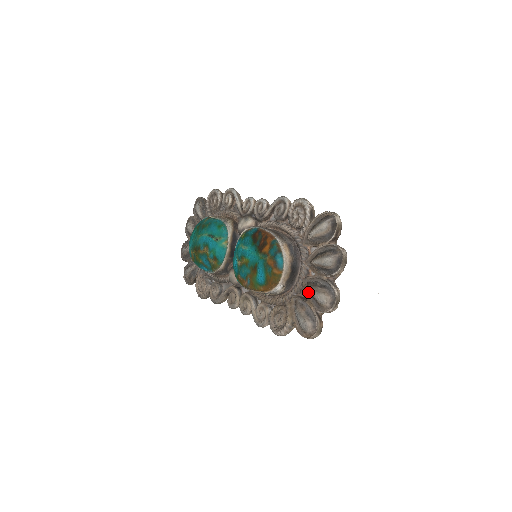
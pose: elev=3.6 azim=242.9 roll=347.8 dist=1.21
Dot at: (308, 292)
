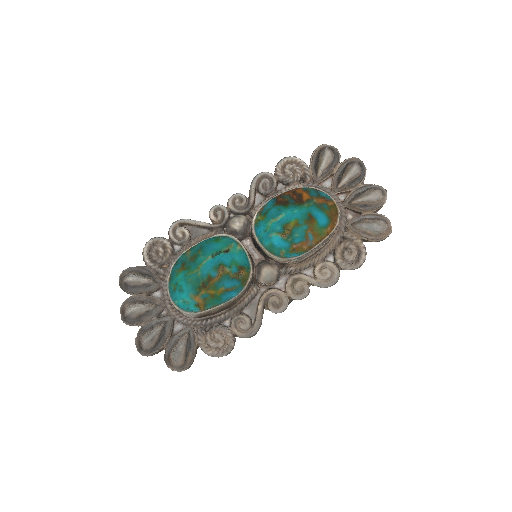
Dot at: (356, 207)
